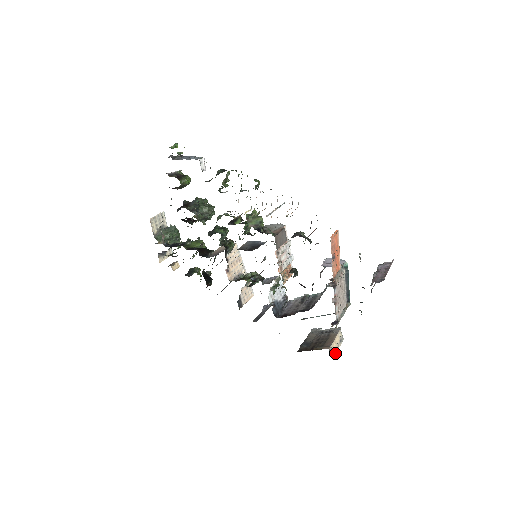
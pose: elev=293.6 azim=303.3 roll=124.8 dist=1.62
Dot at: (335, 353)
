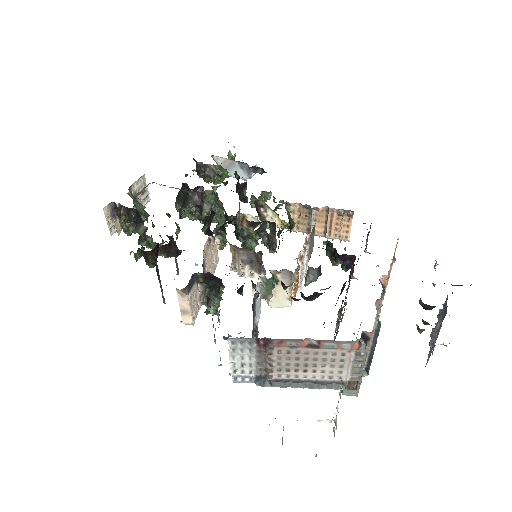
Dot at: occluded
